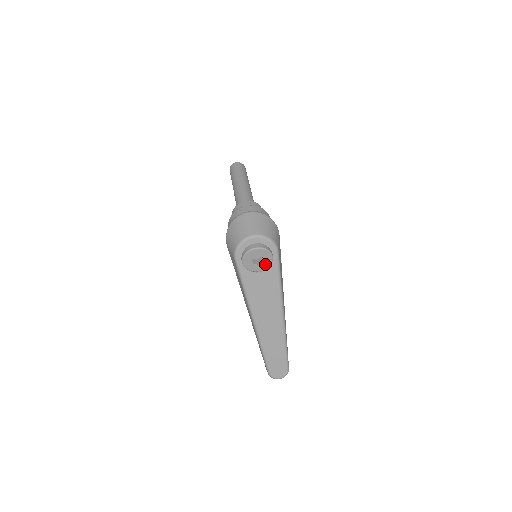
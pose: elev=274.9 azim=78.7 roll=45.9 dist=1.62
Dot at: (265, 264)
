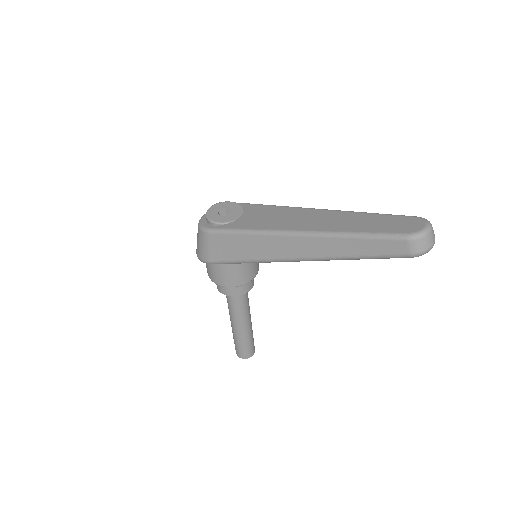
Dot at: (237, 210)
